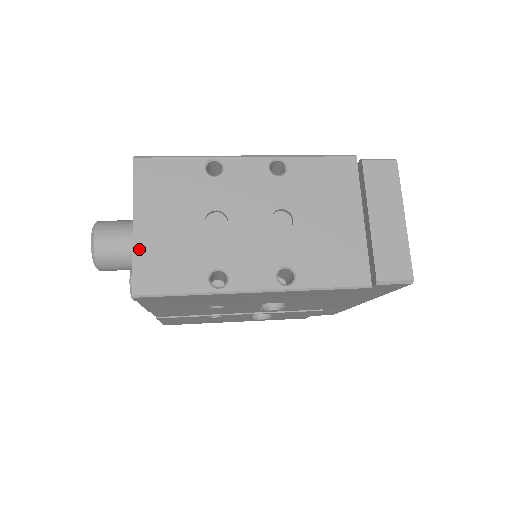
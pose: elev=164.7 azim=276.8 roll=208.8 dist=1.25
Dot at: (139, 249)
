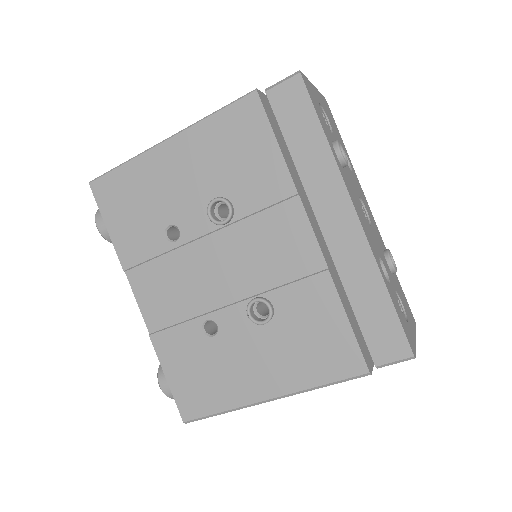
Dot at: occluded
